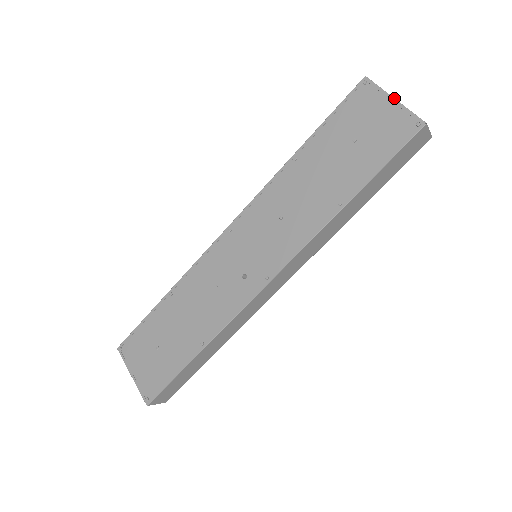
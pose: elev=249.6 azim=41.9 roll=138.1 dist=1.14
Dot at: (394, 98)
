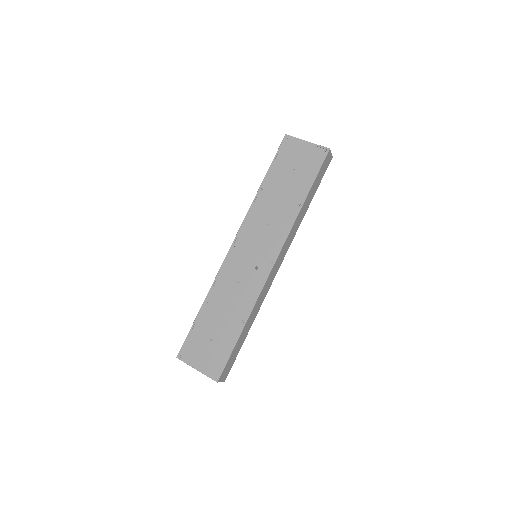
Dot at: (307, 141)
